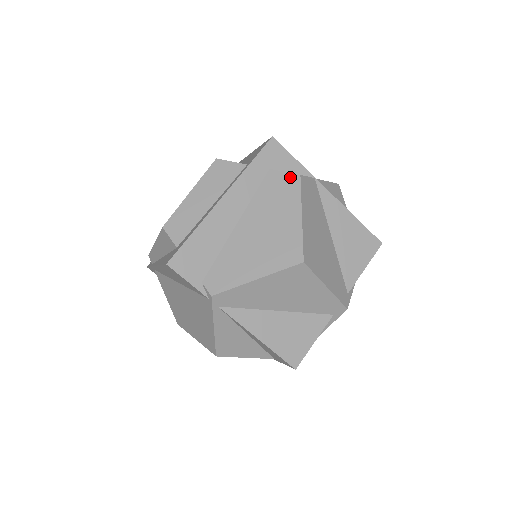
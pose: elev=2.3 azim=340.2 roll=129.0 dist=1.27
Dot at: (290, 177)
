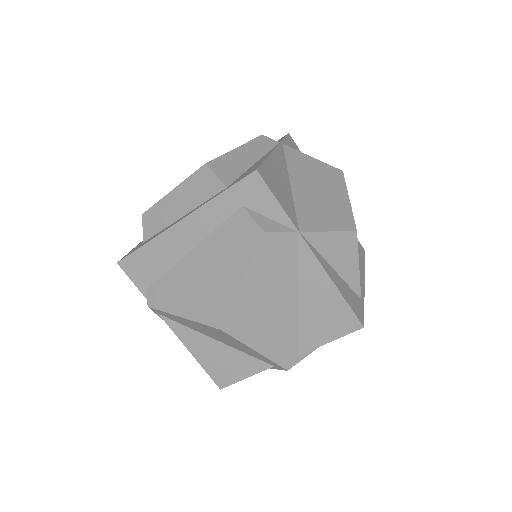
Dot at: (254, 229)
